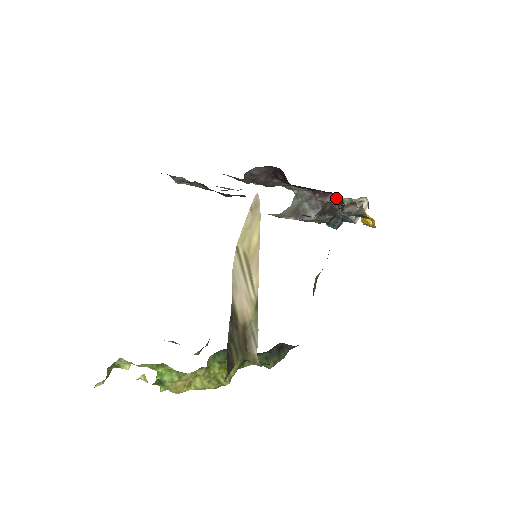
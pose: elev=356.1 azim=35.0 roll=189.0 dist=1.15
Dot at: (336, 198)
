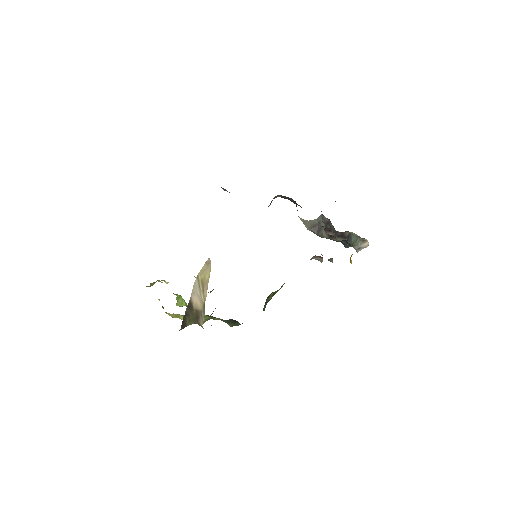
Dot at: (336, 236)
